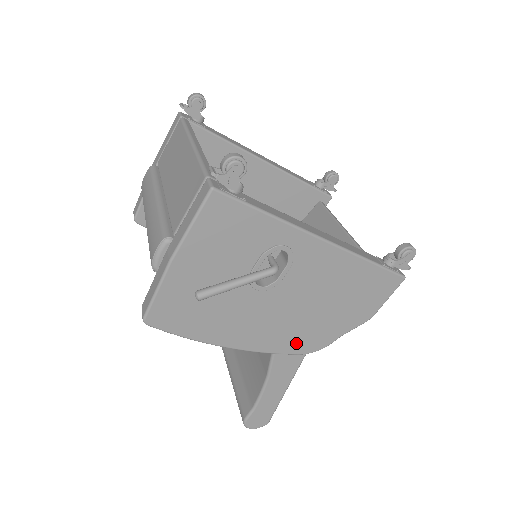
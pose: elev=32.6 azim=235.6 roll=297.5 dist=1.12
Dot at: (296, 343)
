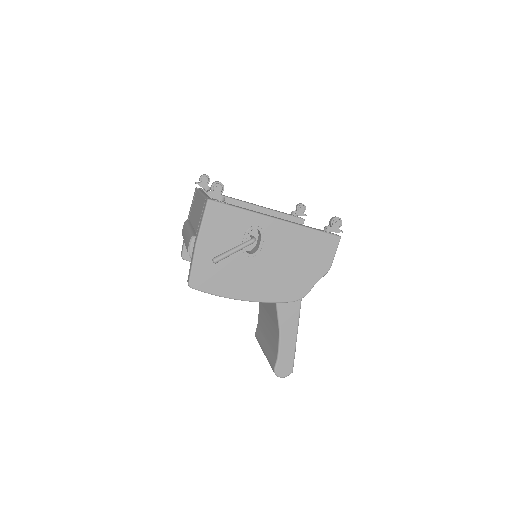
Dot at: (285, 293)
